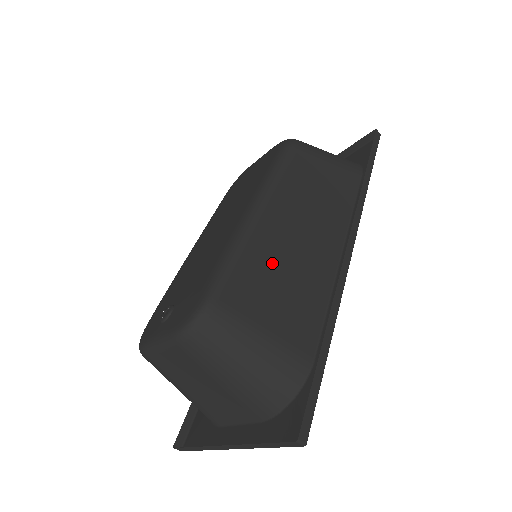
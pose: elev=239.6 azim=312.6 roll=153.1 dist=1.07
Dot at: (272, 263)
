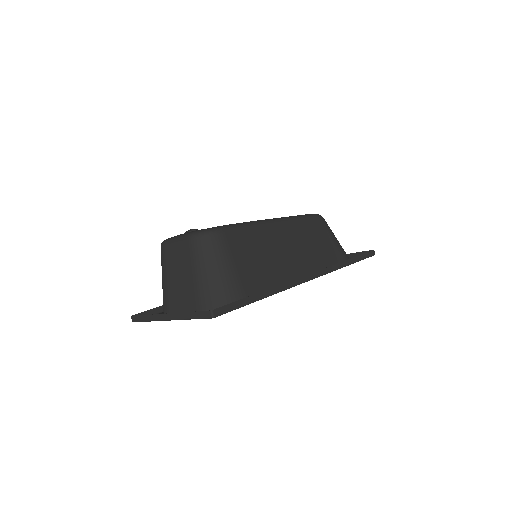
Dot at: (263, 246)
